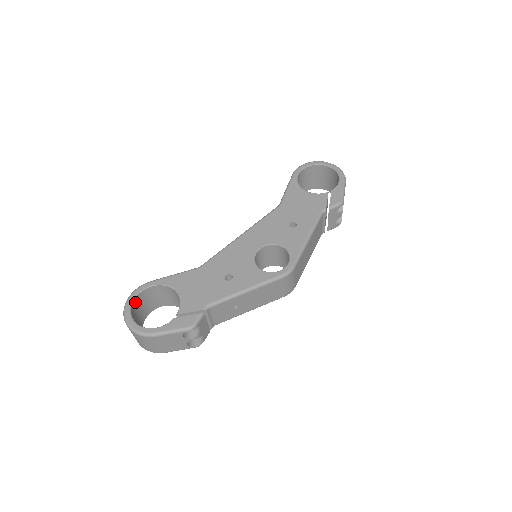
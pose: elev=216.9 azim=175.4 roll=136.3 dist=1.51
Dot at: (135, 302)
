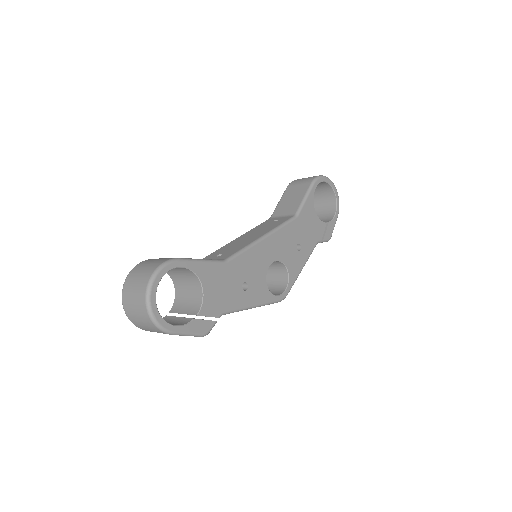
Dot at: (158, 279)
